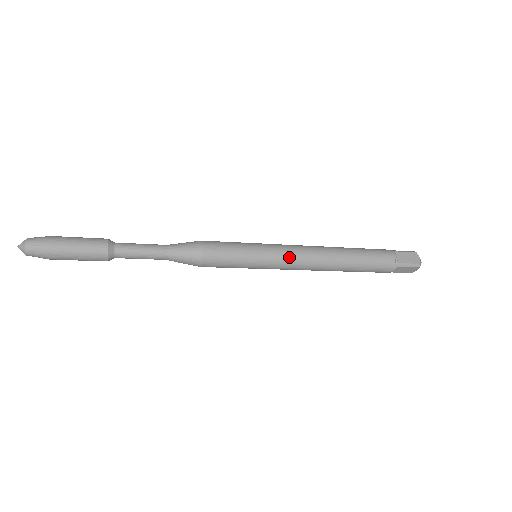
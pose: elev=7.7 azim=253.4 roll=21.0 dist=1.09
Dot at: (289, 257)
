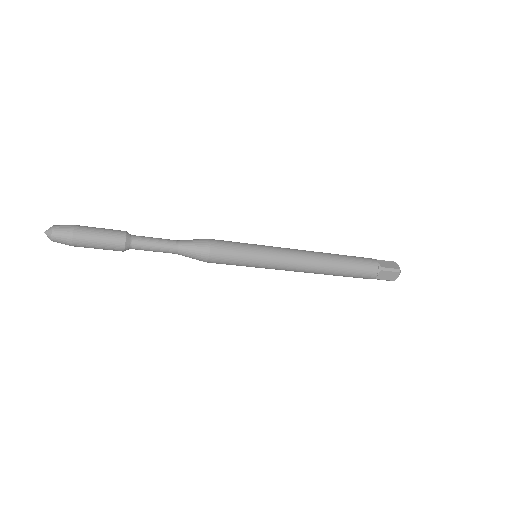
Dot at: (286, 254)
